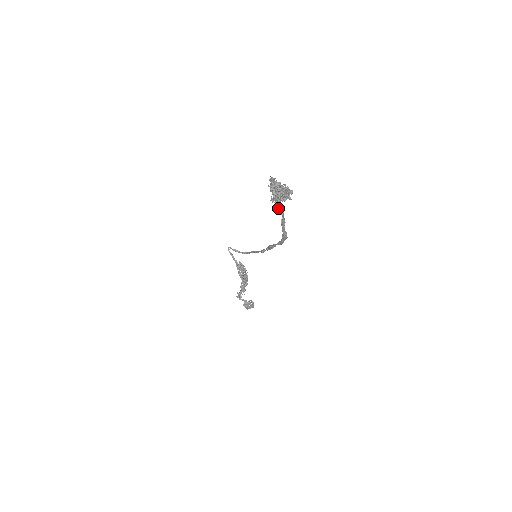
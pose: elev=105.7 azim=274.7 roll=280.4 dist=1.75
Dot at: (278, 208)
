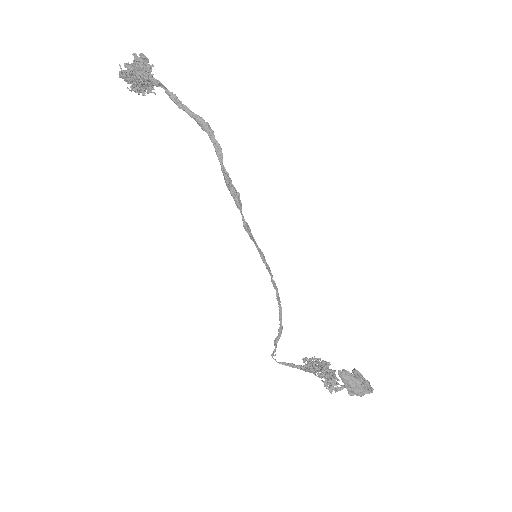
Dot at: (146, 81)
